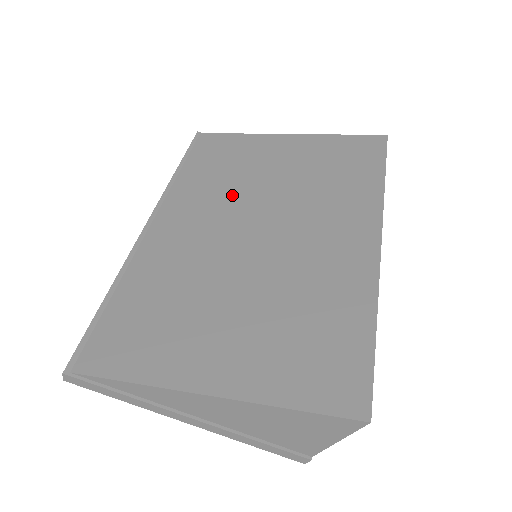
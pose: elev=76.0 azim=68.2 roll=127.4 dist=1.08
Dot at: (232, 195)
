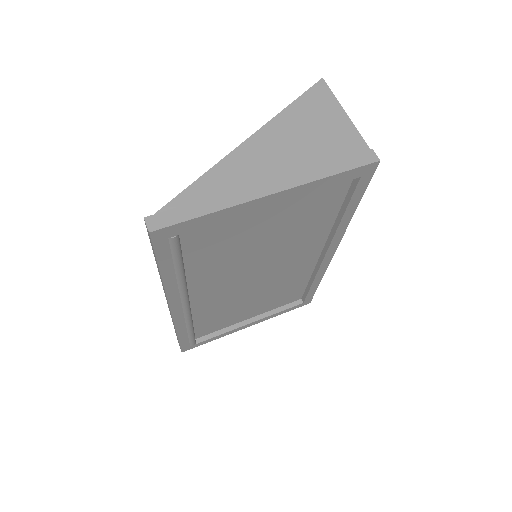
Dot at: occluded
